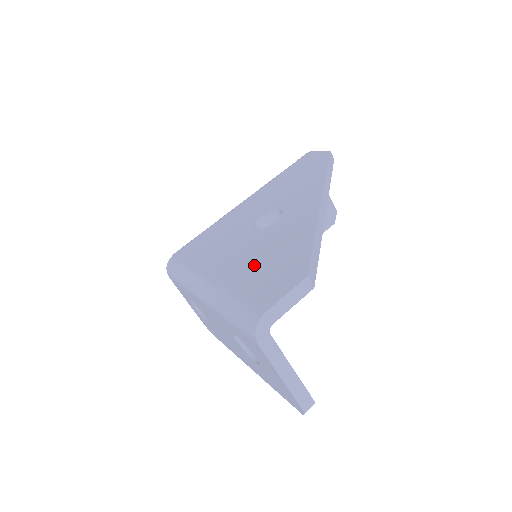
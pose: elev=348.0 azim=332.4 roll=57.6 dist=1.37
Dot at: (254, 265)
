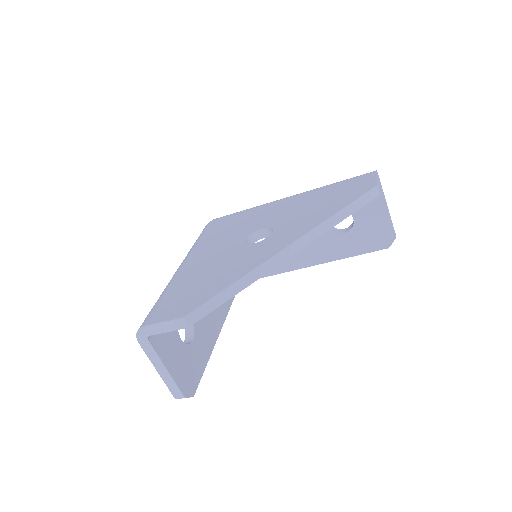
Dot at: (197, 277)
